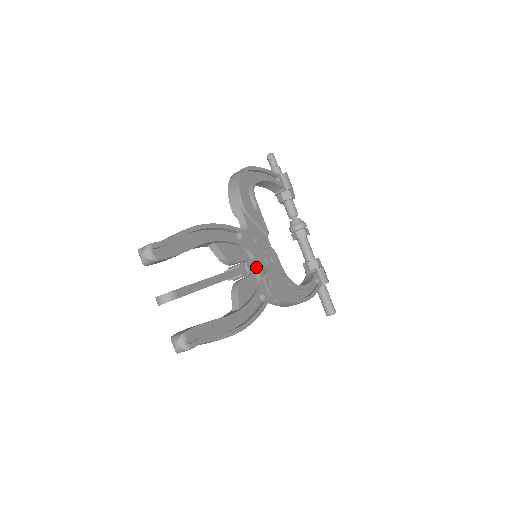
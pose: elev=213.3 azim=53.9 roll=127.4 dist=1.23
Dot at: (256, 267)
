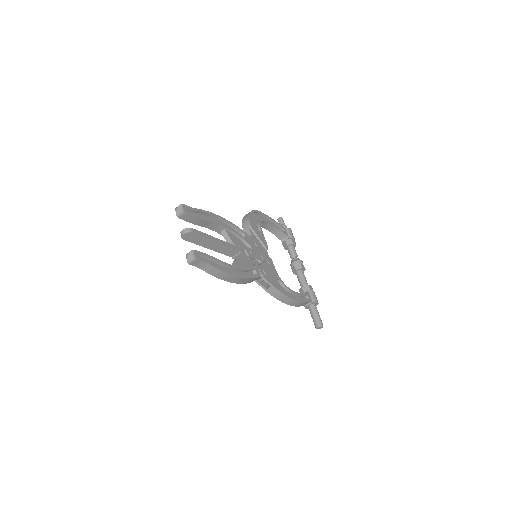
Dot at: (252, 253)
